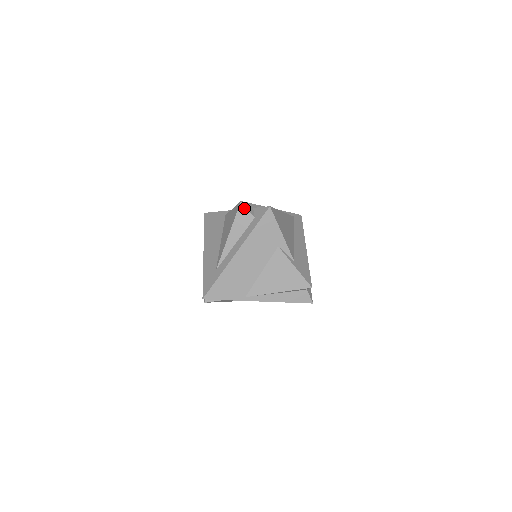
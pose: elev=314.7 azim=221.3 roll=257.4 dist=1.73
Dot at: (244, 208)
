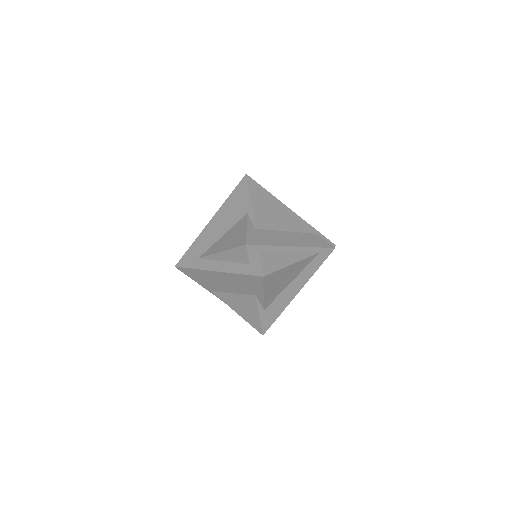
Dot at: (245, 251)
